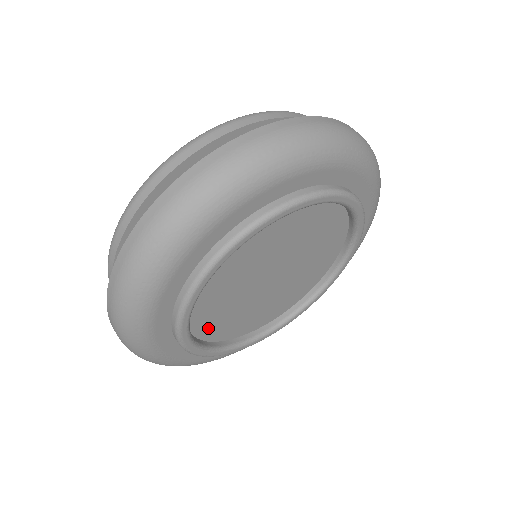
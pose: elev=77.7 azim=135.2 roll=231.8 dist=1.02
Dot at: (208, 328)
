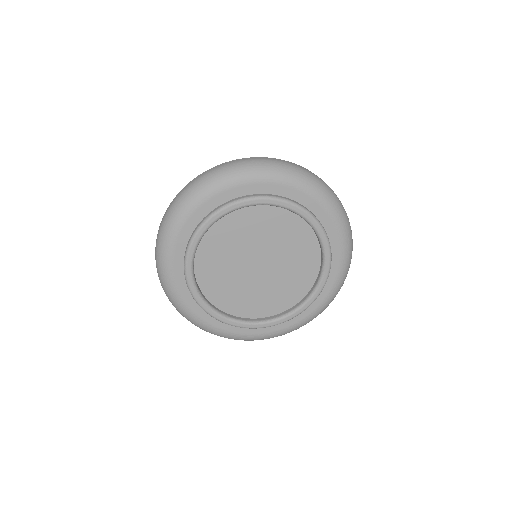
Dot at: (236, 308)
